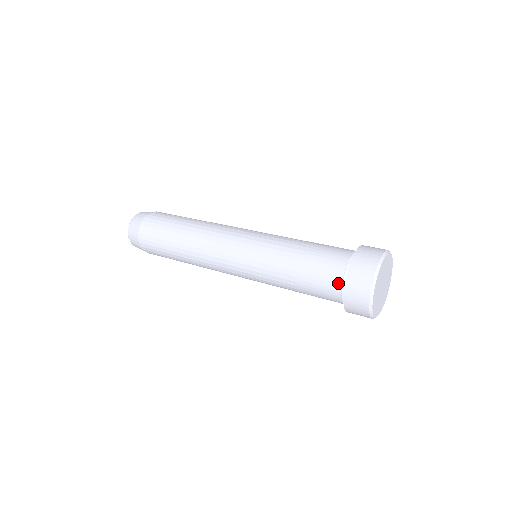
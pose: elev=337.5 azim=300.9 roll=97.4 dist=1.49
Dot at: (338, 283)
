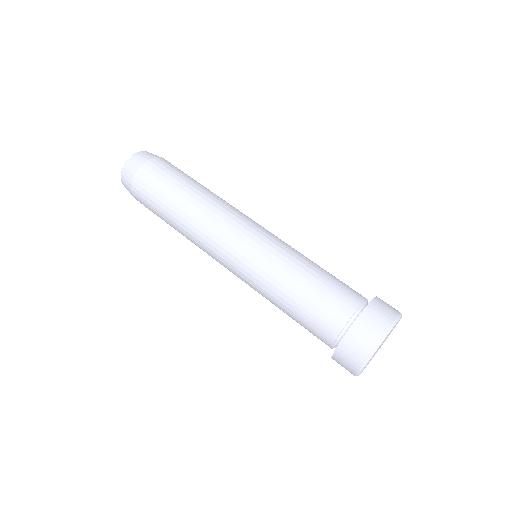
Dot at: (330, 341)
